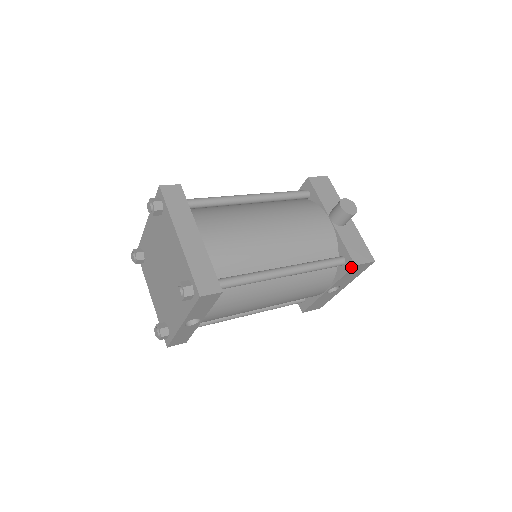
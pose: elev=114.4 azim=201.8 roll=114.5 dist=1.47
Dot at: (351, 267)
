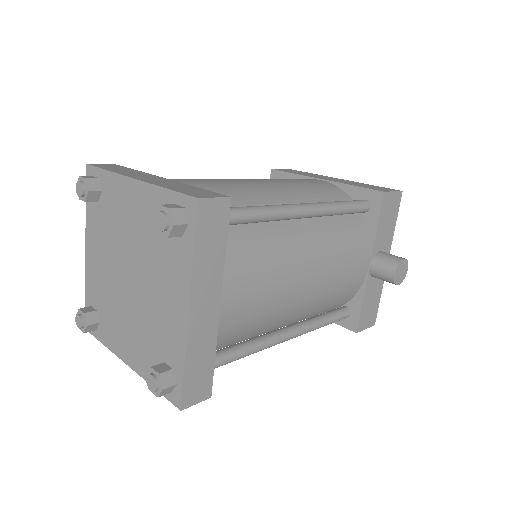
Dot at: (350, 329)
